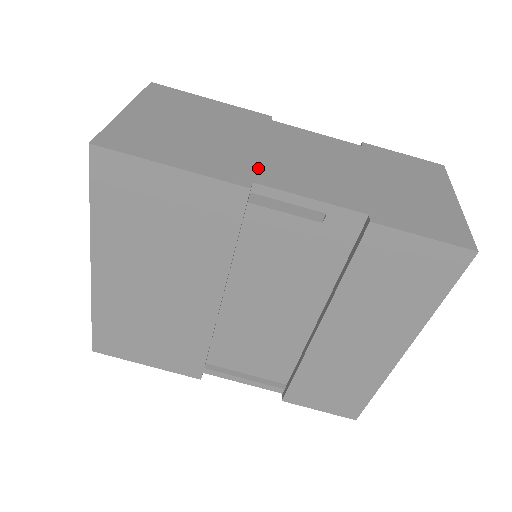
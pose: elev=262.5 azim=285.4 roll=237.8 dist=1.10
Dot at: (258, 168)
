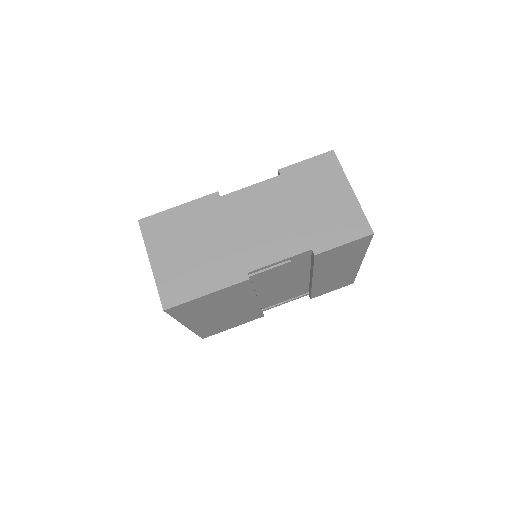
Dot at: (243, 257)
